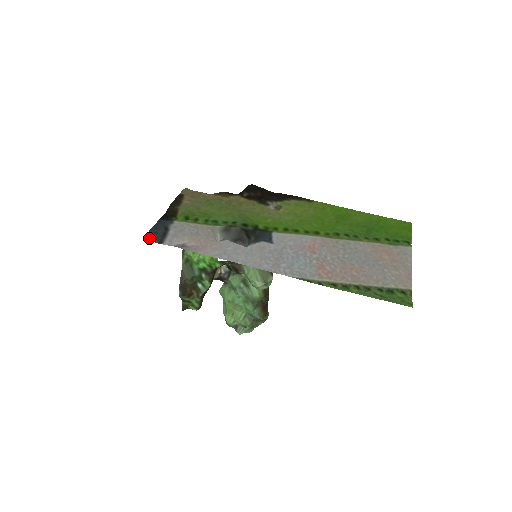
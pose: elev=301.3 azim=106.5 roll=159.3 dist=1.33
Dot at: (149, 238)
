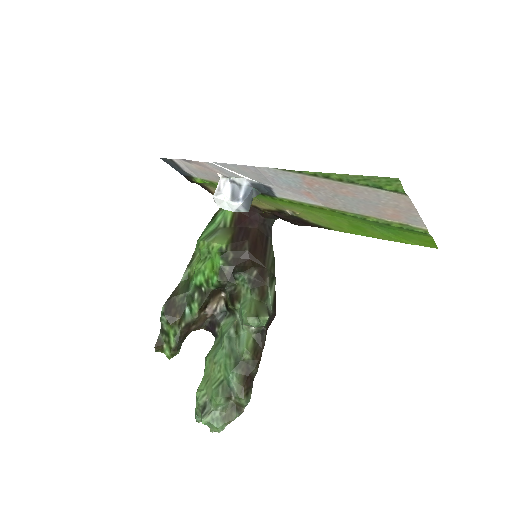
Dot at: (164, 159)
